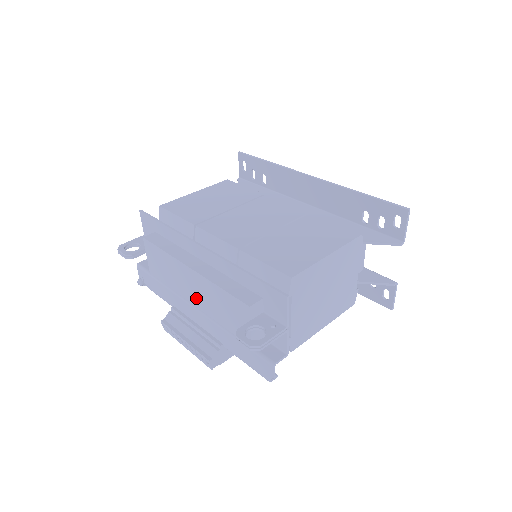
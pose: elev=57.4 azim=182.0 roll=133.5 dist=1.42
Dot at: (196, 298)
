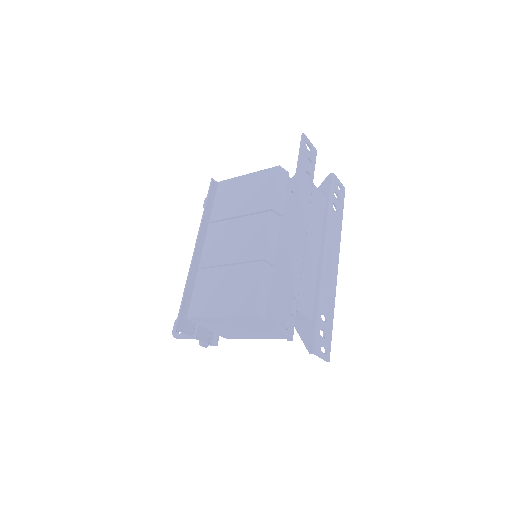
Dot at: occluded
